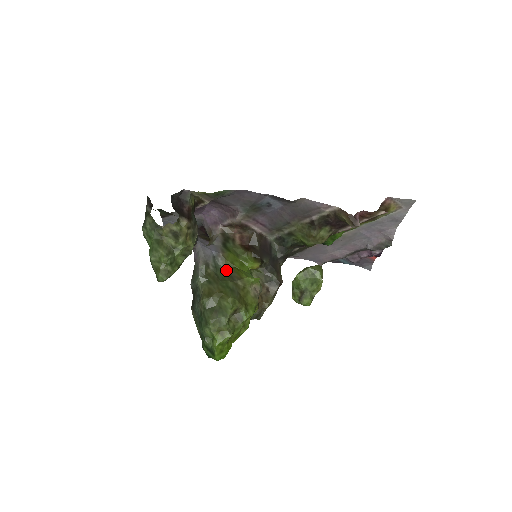
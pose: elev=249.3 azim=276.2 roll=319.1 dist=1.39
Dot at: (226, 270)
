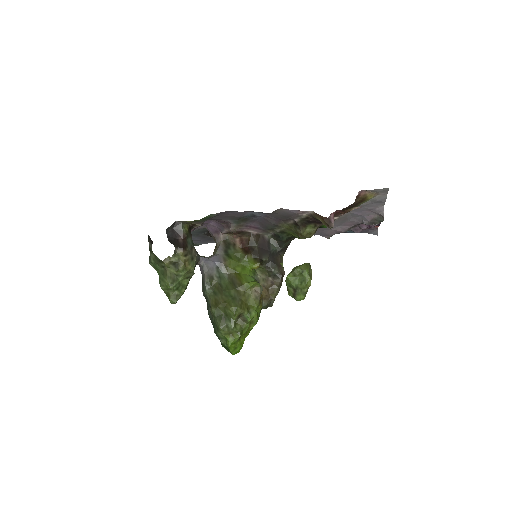
Dot at: (229, 277)
